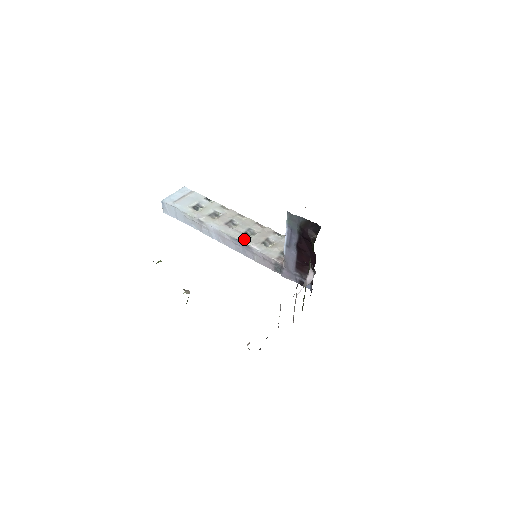
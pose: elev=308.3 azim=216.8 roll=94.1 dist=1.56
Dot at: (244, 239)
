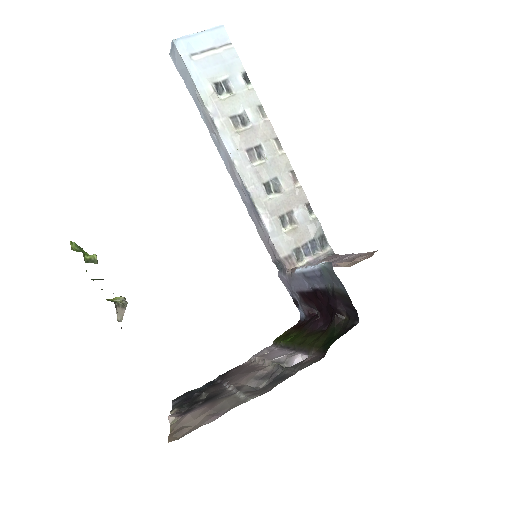
Dot at: (259, 197)
